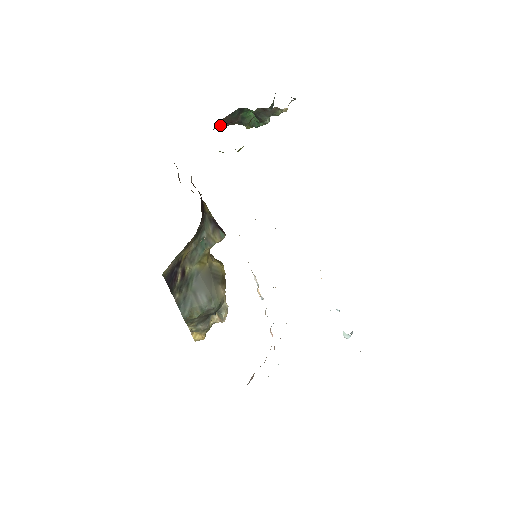
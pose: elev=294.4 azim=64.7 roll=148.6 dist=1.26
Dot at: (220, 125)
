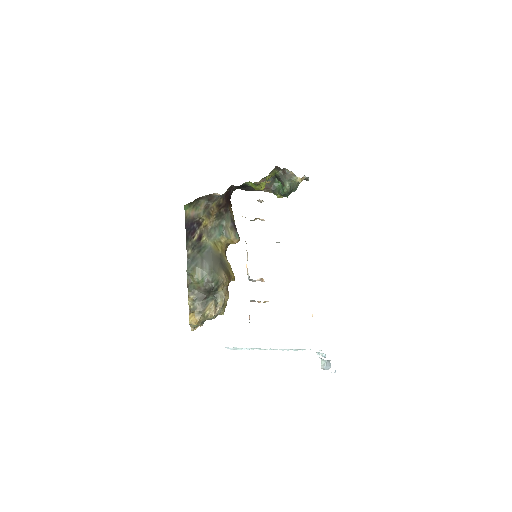
Dot at: occluded
